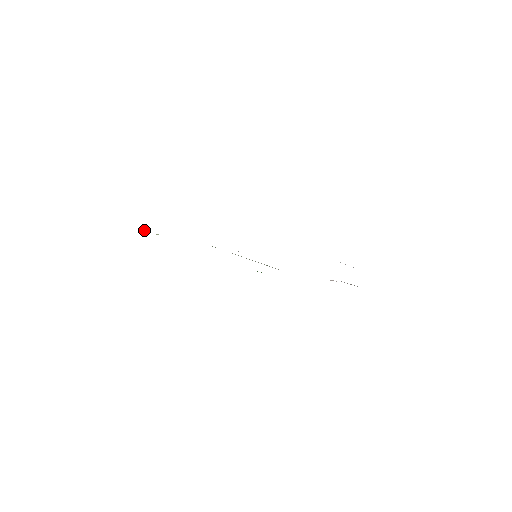
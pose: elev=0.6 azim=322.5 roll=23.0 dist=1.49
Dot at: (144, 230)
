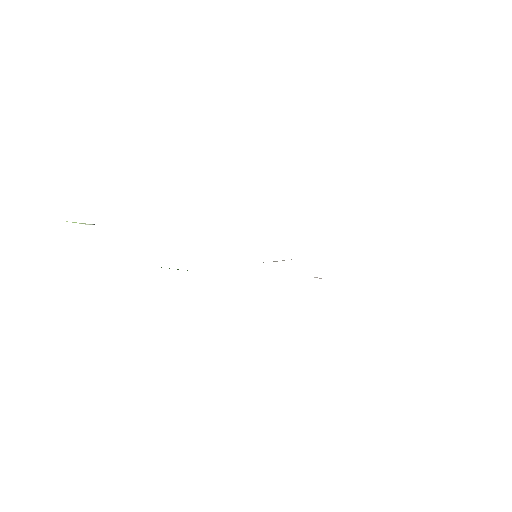
Dot at: occluded
